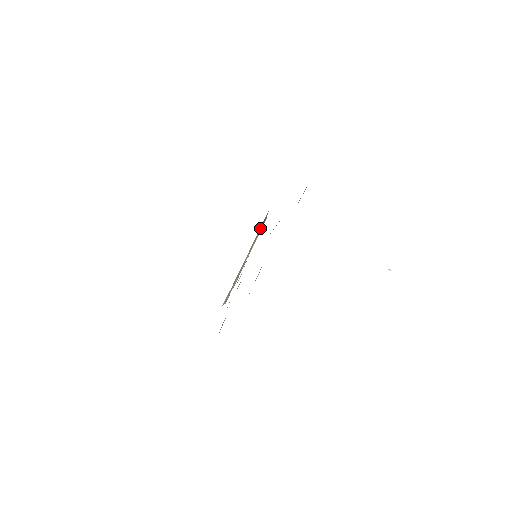
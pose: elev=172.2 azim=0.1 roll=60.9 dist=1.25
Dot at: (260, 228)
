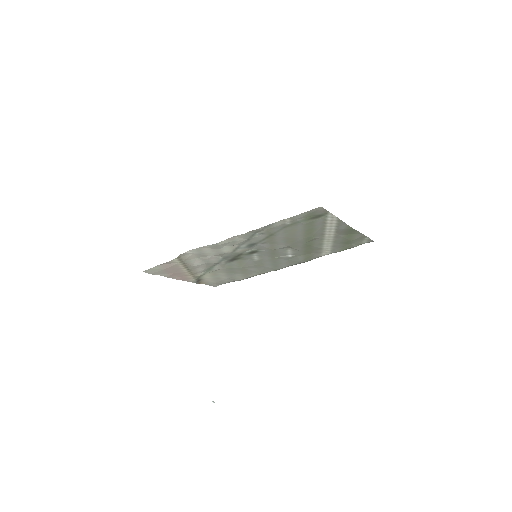
Dot at: (197, 278)
